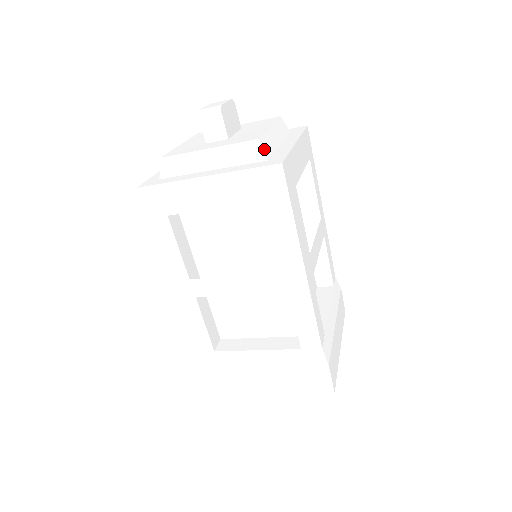
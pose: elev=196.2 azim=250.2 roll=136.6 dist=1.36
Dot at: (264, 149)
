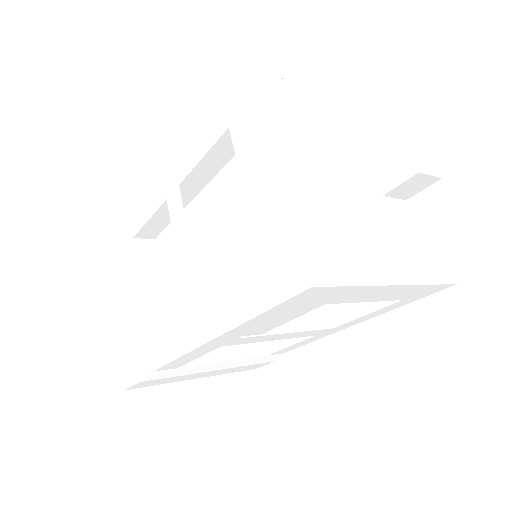
Dot at: occluded
